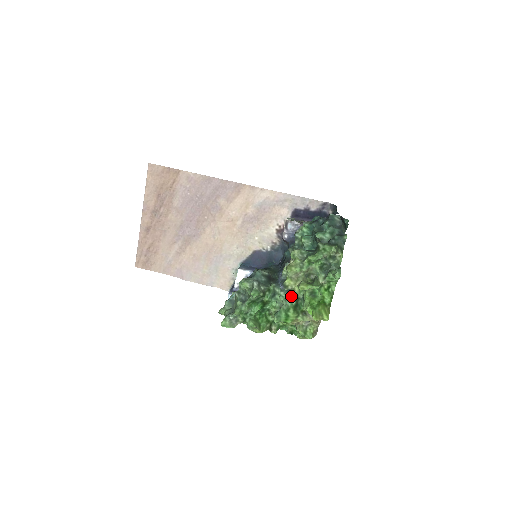
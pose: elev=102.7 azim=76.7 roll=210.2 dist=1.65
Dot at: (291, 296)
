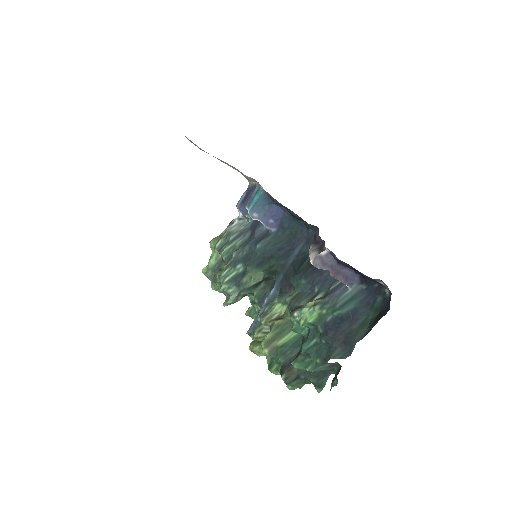
Dot at: occluded
